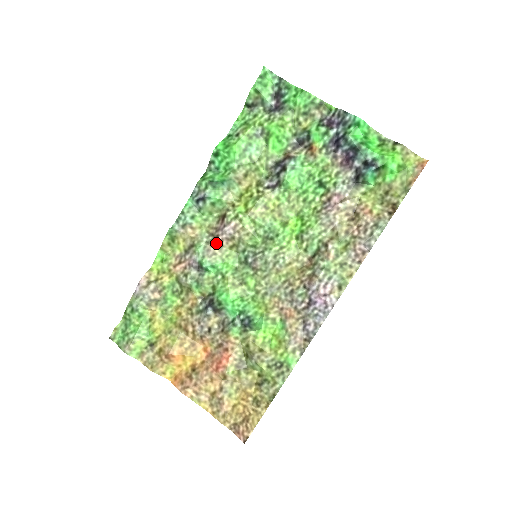
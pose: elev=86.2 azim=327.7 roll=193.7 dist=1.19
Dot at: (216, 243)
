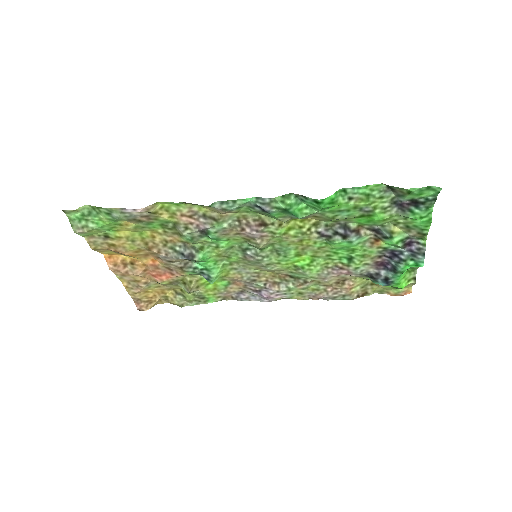
Dot at: (237, 231)
